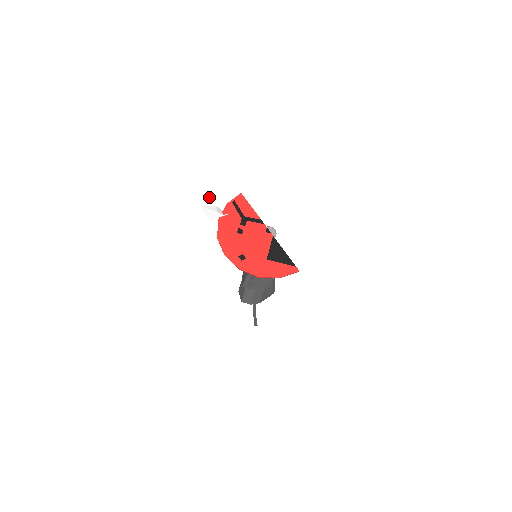
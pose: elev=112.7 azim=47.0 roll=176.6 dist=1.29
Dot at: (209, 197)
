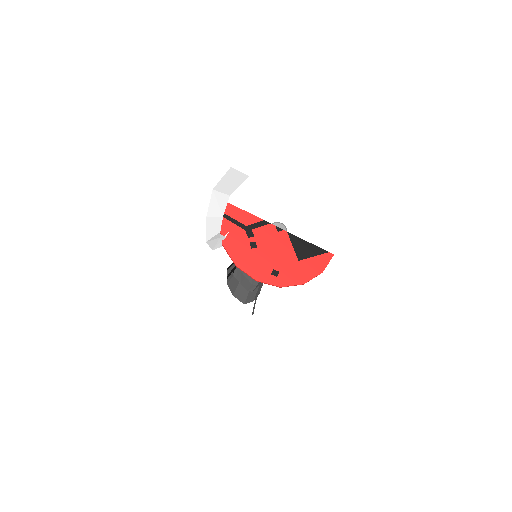
Dot at: (210, 228)
